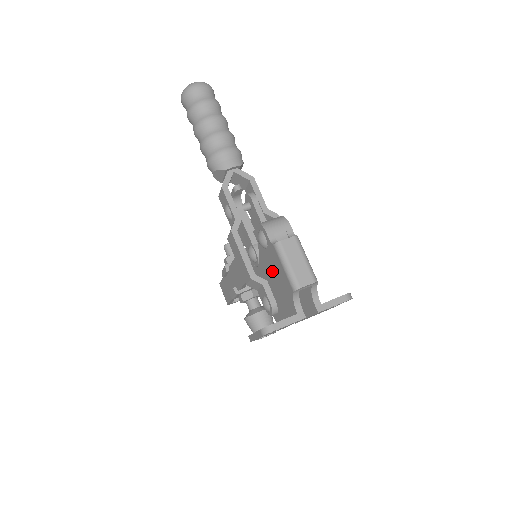
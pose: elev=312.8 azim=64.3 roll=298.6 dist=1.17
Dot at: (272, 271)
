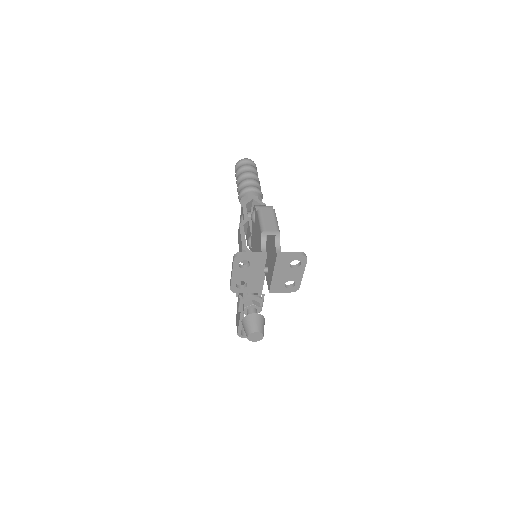
Dot at: (255, 237)
